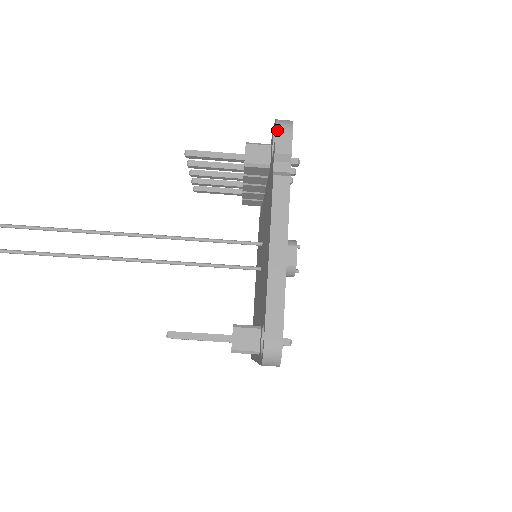
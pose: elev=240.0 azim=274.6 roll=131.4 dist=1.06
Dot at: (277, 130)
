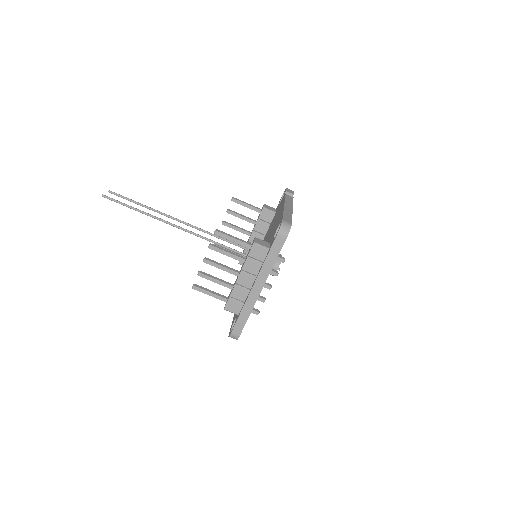
Dot at: (287, 188)
